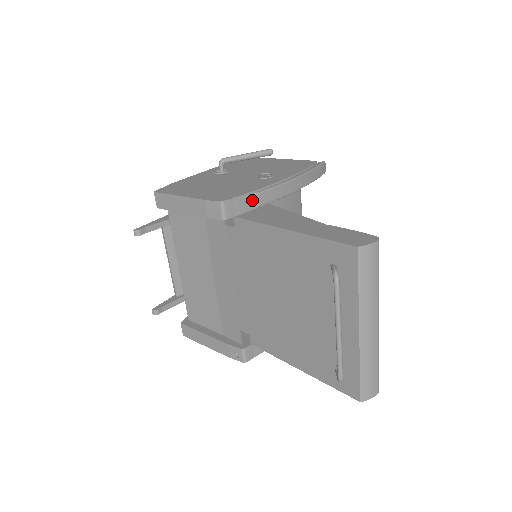
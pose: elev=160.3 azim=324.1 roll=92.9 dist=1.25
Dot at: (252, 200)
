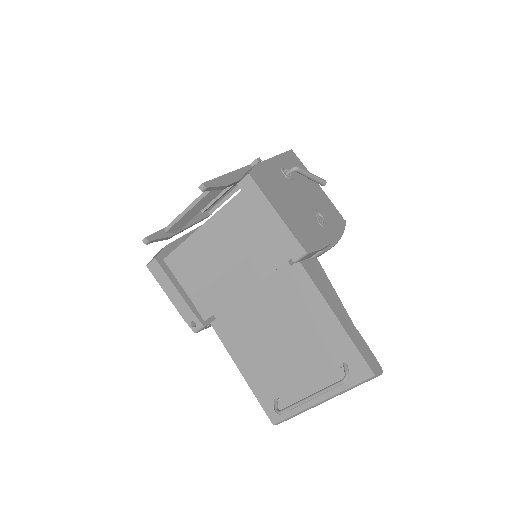
Dot at: (315, 253)
